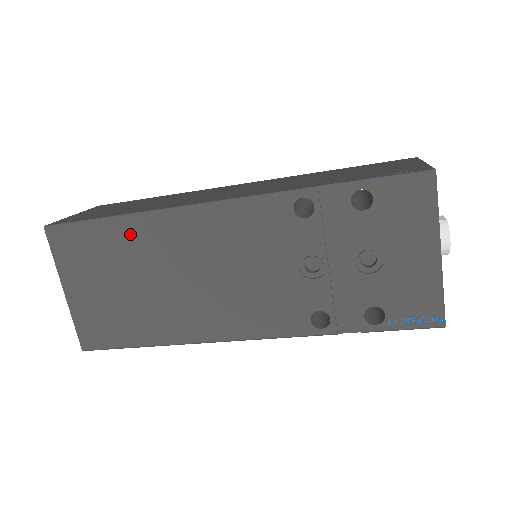
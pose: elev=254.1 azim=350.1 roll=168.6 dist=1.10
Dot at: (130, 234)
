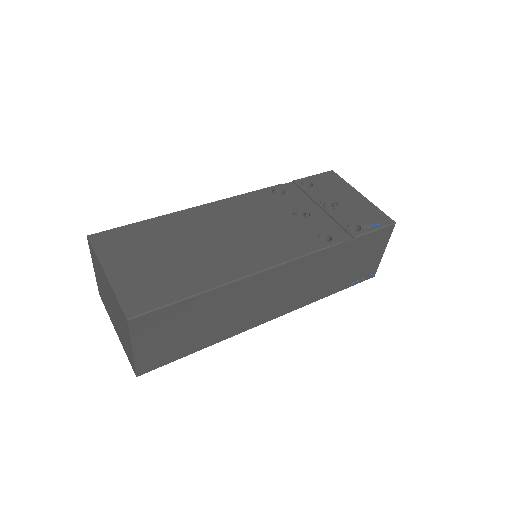
Dot at: (166, 224)
